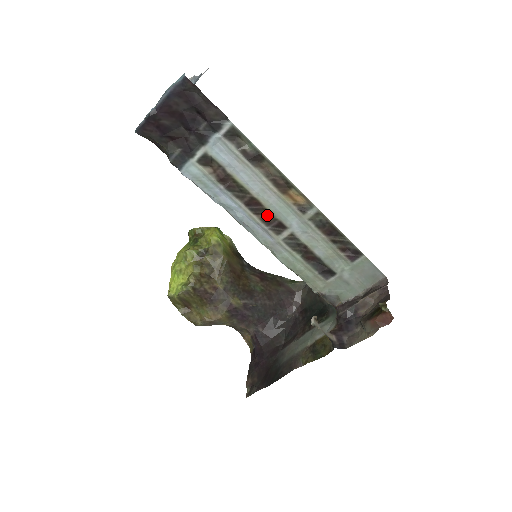
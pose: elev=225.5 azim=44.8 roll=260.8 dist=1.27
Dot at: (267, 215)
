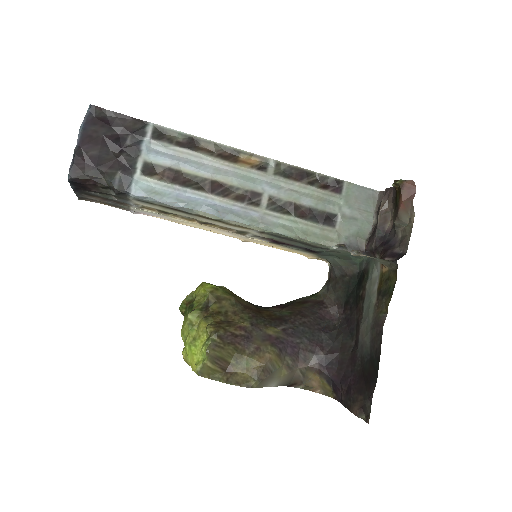
Dot at: (236, 192)
